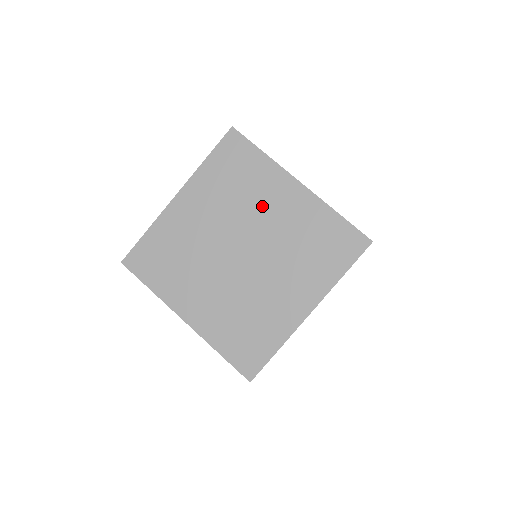
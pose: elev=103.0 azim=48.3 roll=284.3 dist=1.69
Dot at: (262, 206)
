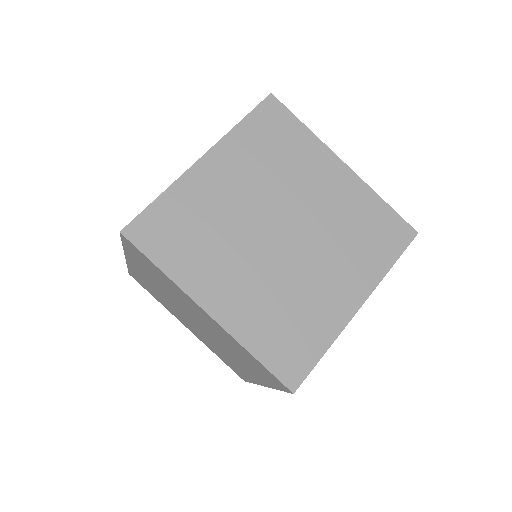
Dot at: (189, 307)
